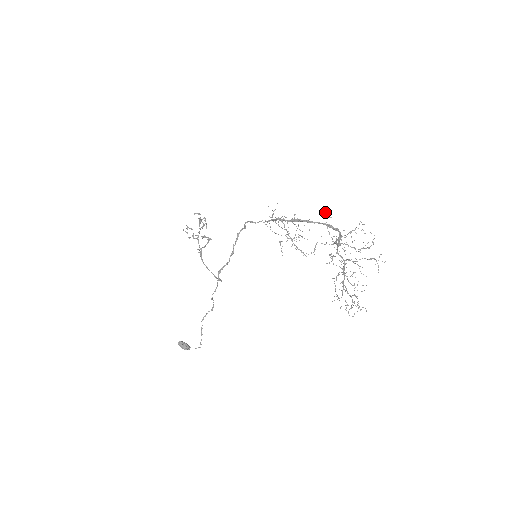
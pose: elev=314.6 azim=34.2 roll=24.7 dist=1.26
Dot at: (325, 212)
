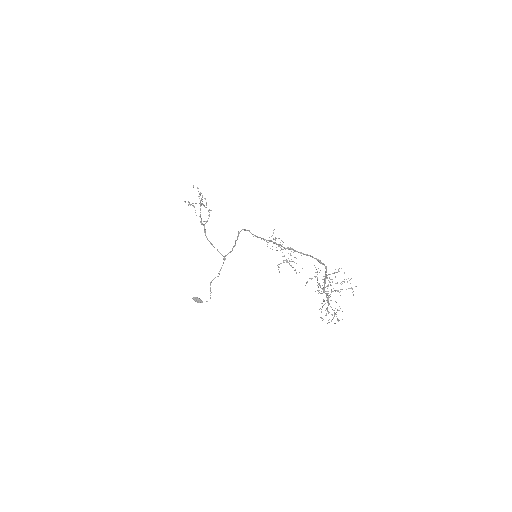
Dot at: (316, 269)
